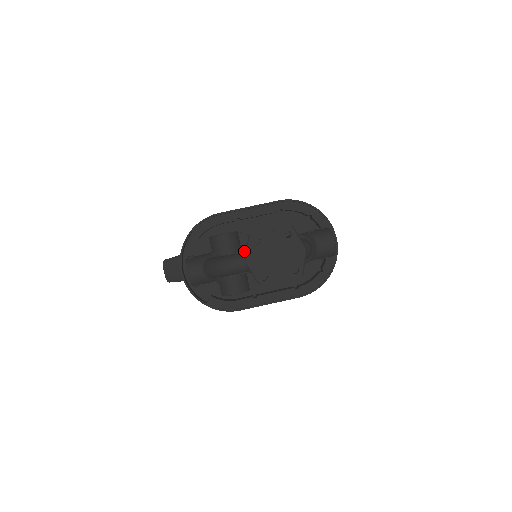
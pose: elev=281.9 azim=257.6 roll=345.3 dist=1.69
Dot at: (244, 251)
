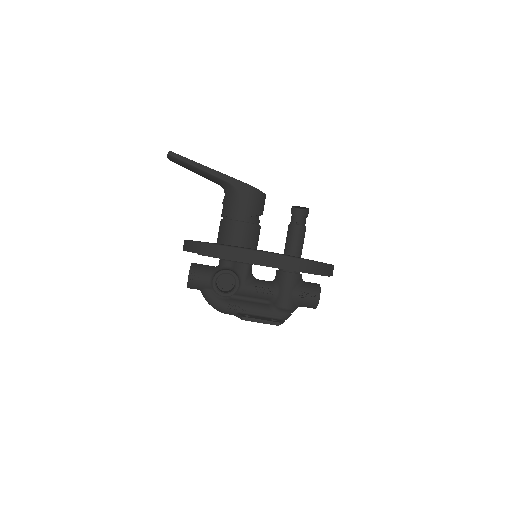
Dot at: (236, 310)
